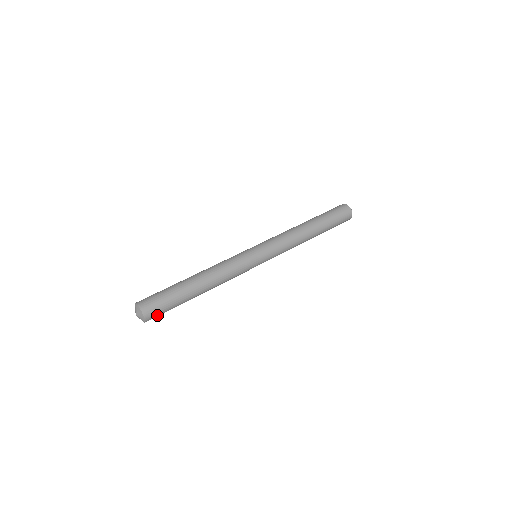
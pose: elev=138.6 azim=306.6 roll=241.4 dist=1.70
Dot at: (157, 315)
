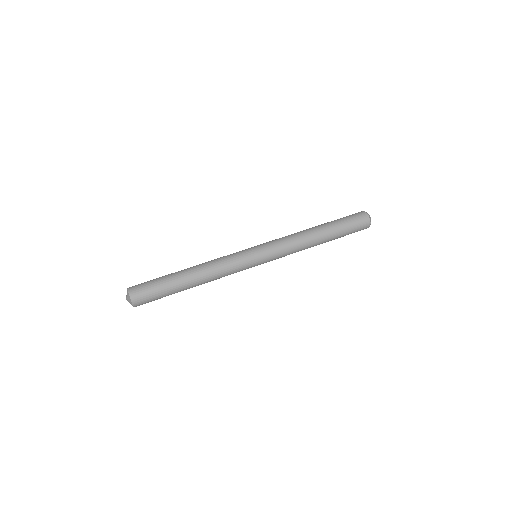
Dot at: occluded
